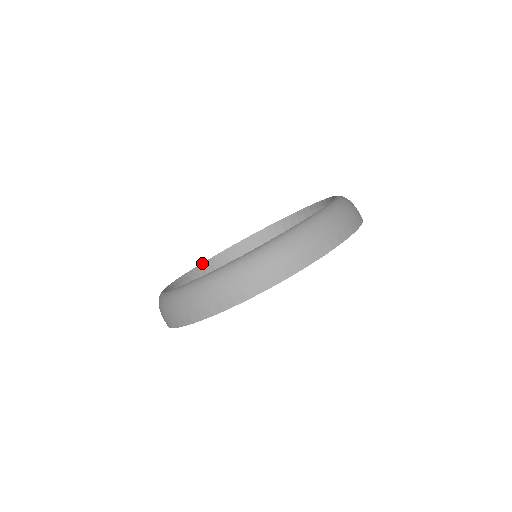
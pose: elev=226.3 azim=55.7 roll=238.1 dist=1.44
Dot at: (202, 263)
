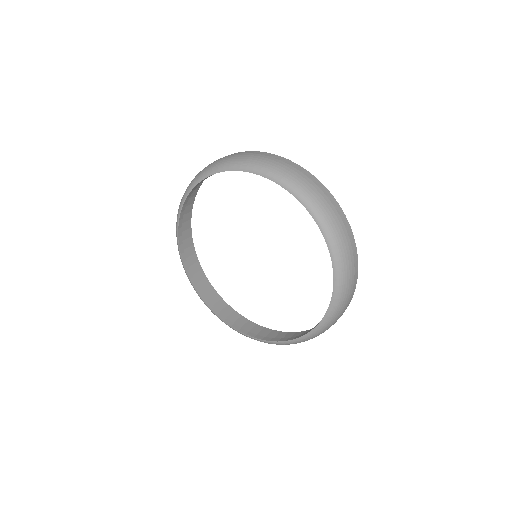
Dot at: (179, 217)
